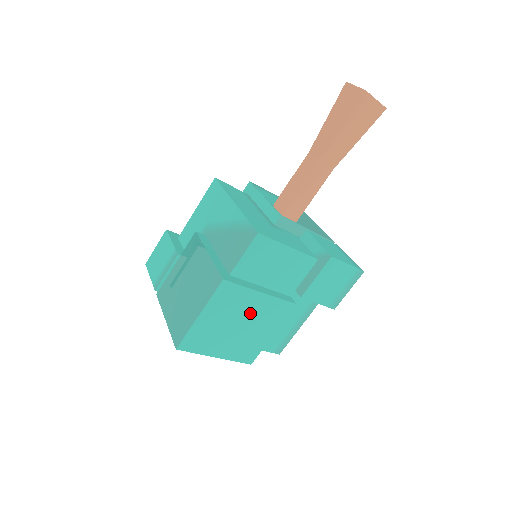
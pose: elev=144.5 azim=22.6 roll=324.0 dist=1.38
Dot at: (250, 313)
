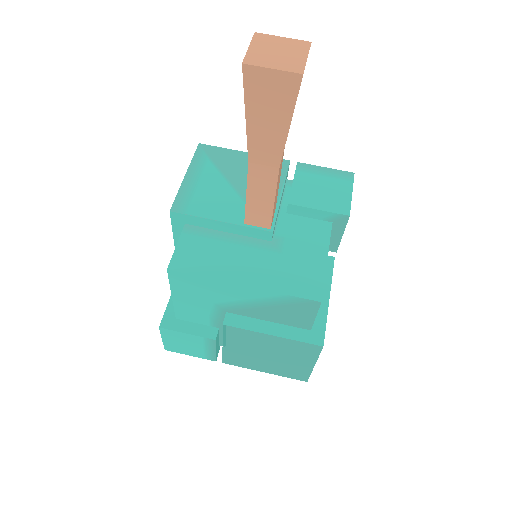
Dot at: occluded
